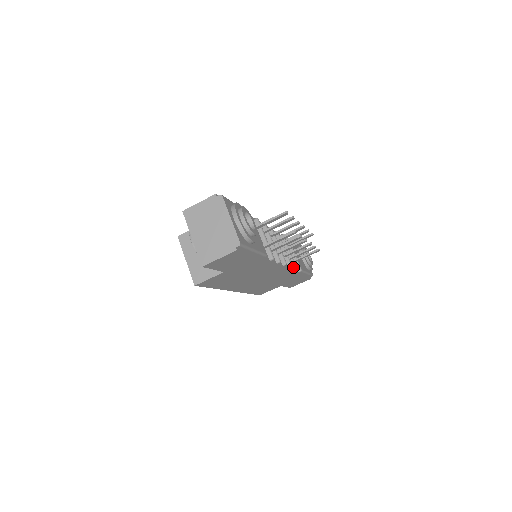
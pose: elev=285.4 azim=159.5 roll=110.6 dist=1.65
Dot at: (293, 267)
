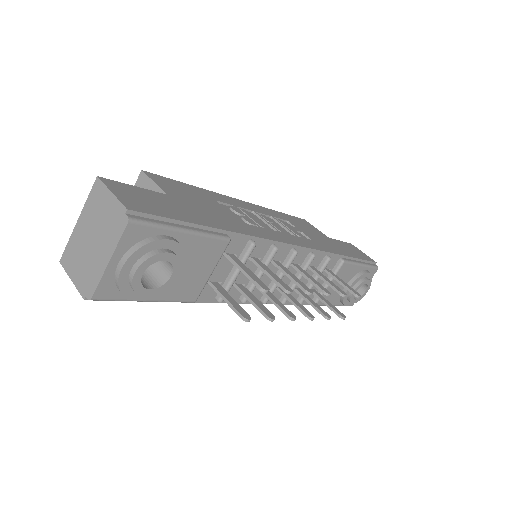
Dot at: (298, 299)
